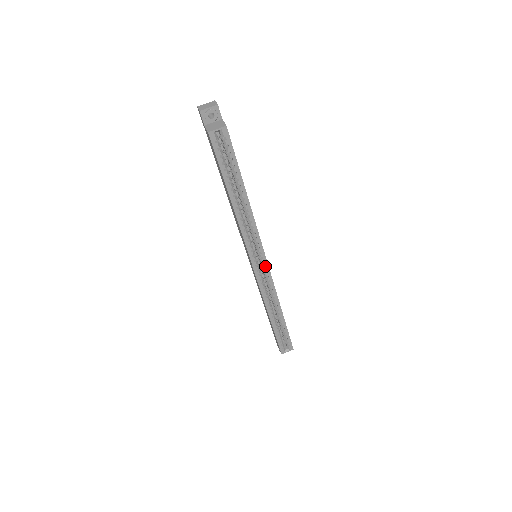
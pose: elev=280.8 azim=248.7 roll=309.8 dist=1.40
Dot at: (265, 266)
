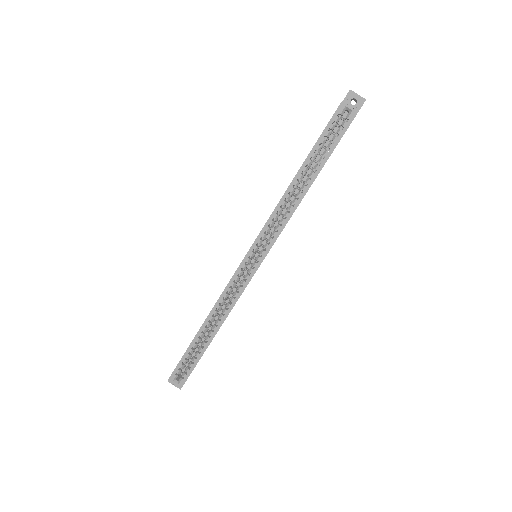
Dot at: (255, 267)
